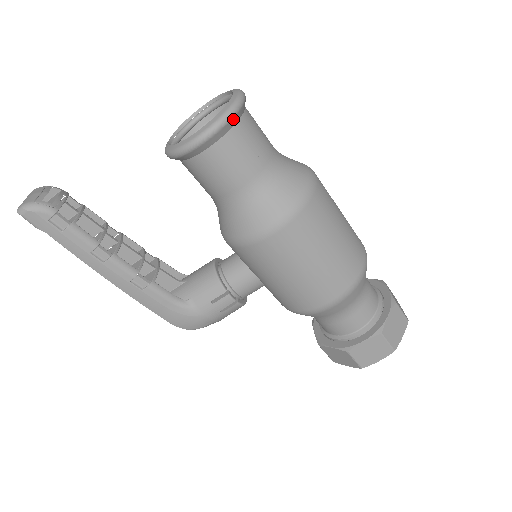
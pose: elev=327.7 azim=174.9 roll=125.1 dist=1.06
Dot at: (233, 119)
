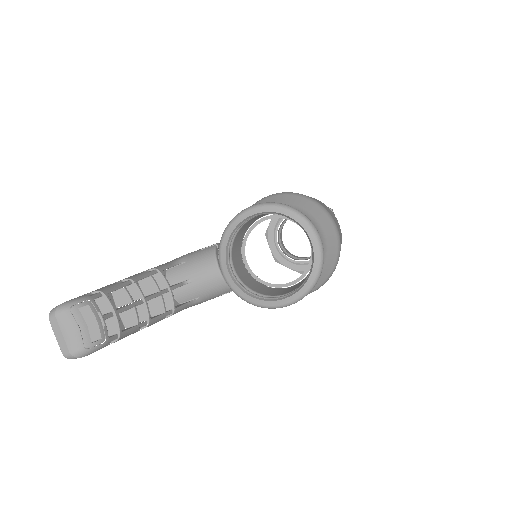
Dot at: (315, 281)
